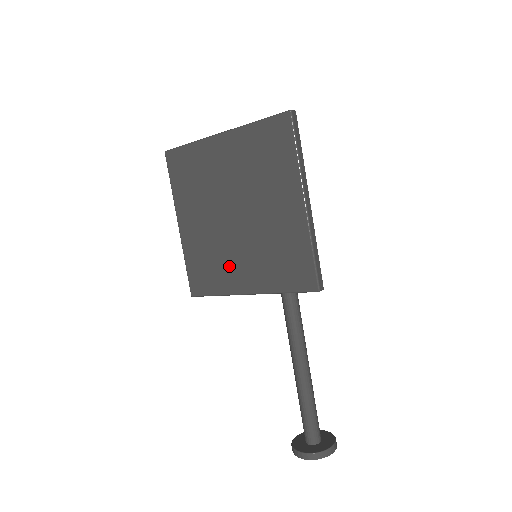
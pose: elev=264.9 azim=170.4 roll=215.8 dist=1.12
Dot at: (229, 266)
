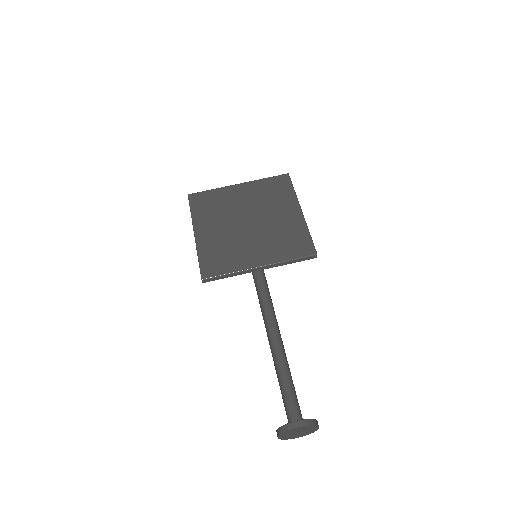
Dot at: (243, 252)
